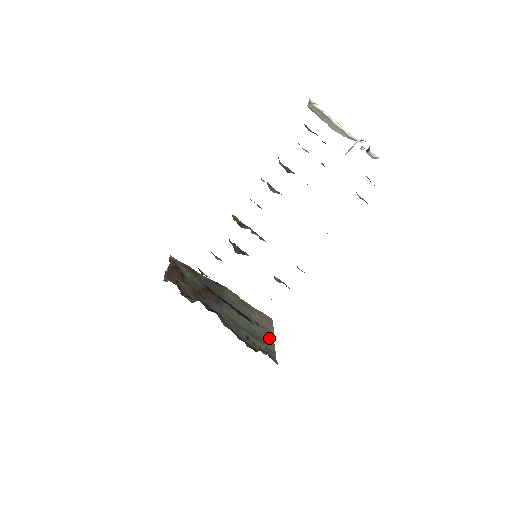
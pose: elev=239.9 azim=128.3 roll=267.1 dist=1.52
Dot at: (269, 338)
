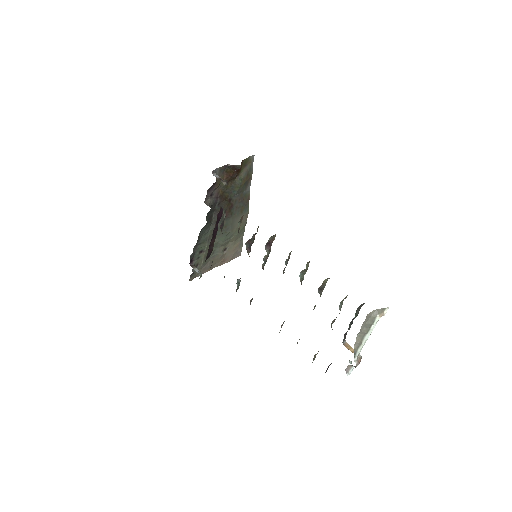
Dot at: (215, 263)
